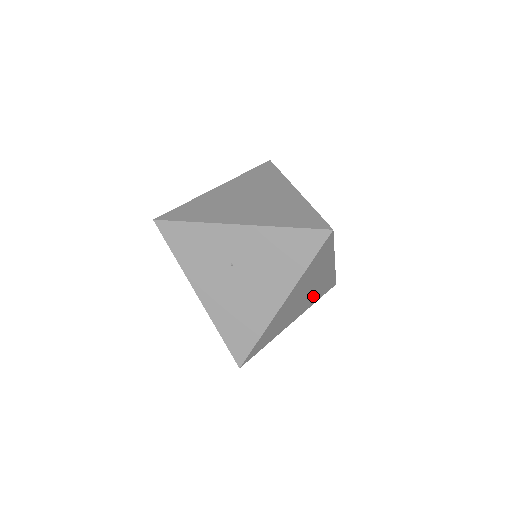
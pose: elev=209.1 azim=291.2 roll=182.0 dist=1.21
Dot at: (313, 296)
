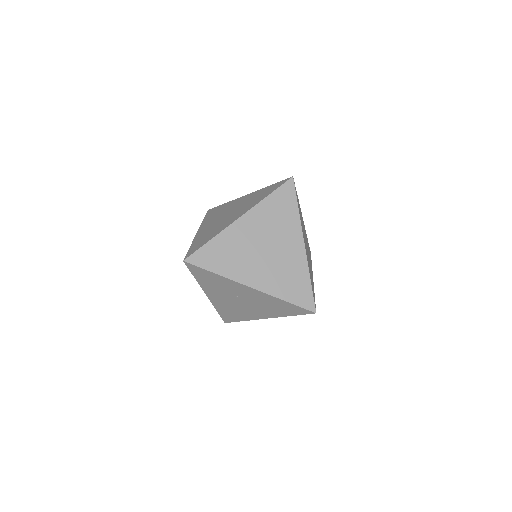
Dot at: occluded
